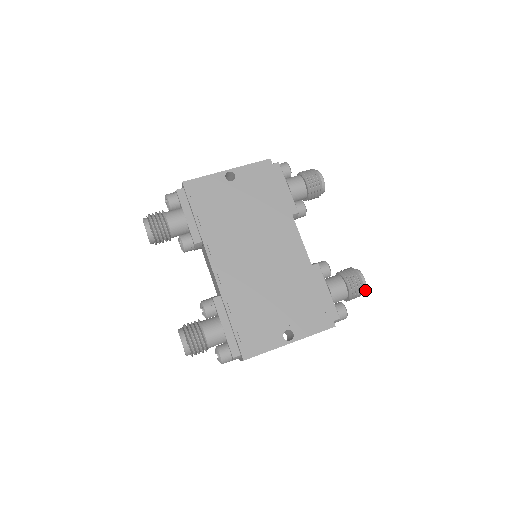
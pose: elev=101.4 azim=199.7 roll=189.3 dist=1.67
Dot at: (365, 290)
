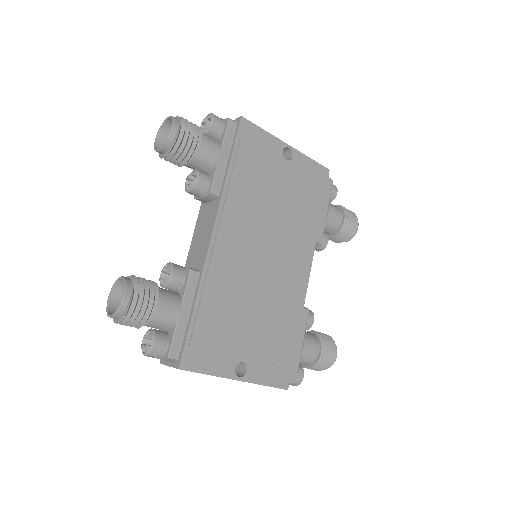
Dot at: (328, 367)
